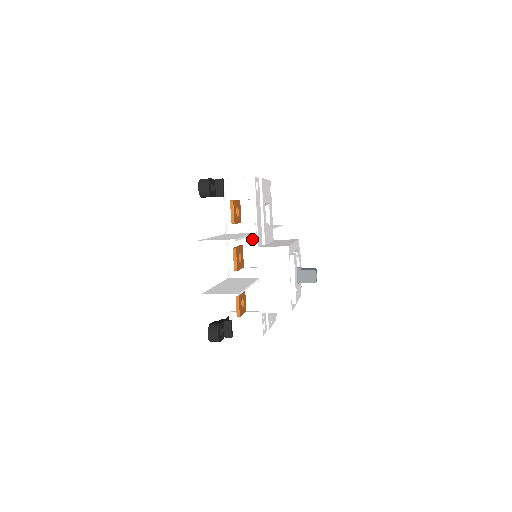
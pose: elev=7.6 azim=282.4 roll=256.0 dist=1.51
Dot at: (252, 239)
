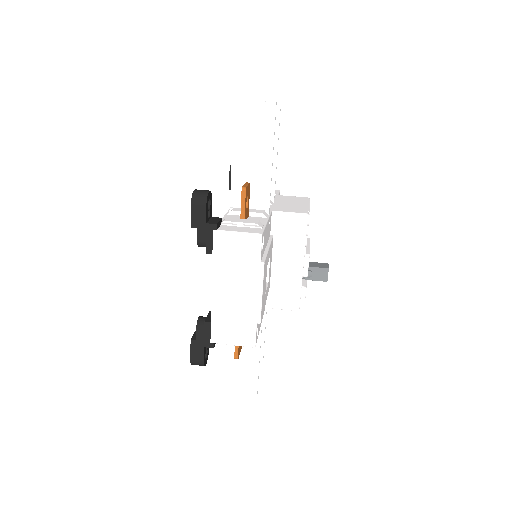
Dot at: occluded
